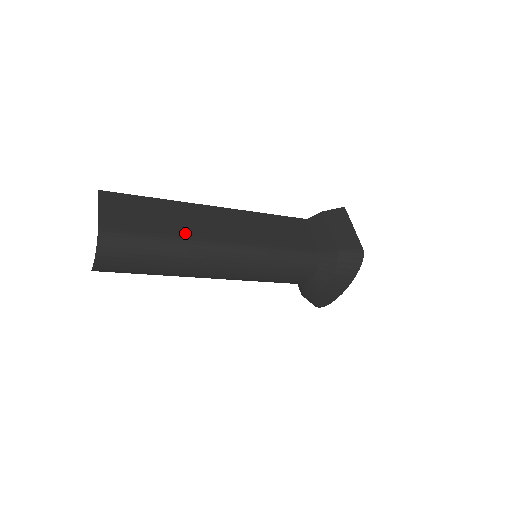
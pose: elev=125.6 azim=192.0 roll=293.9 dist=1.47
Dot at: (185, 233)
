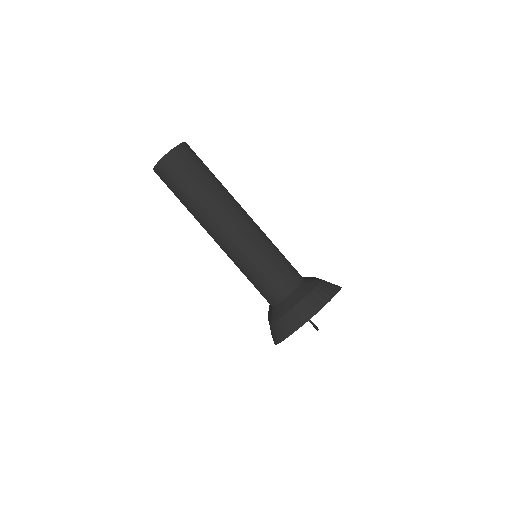
Dot at: (227, 190)
